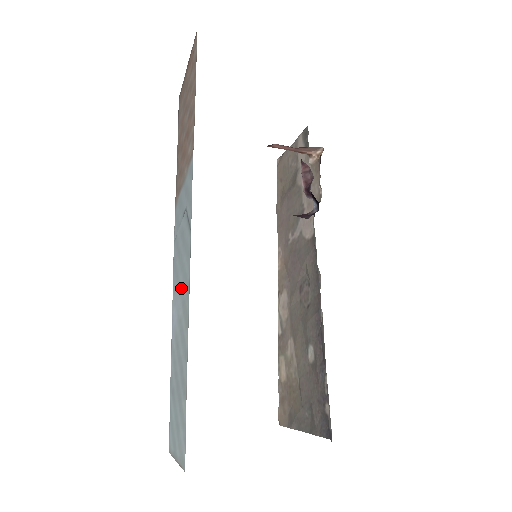
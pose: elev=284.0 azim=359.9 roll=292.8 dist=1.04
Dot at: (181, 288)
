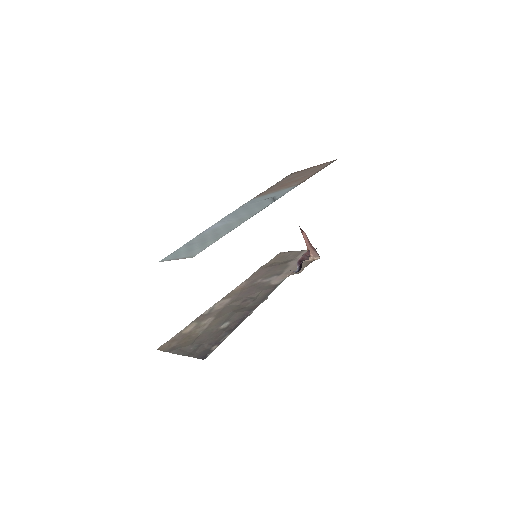
Dot at: (241, 216)
